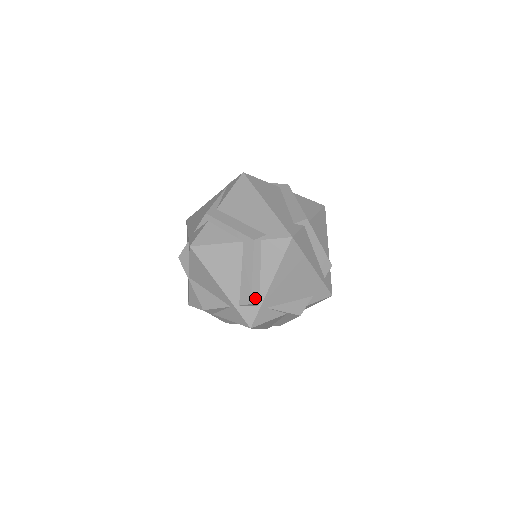
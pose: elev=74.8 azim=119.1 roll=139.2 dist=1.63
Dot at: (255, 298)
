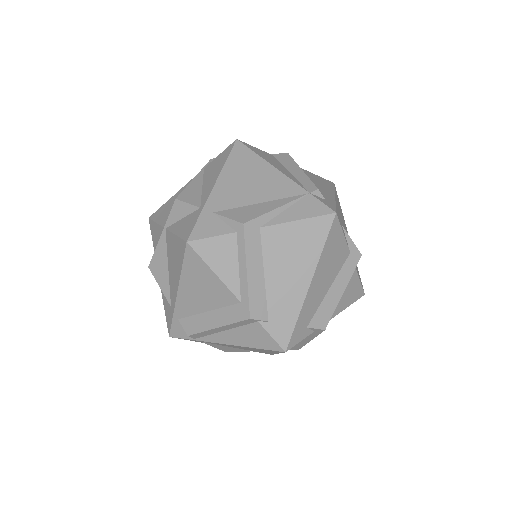
Dot at: (197, 335)
